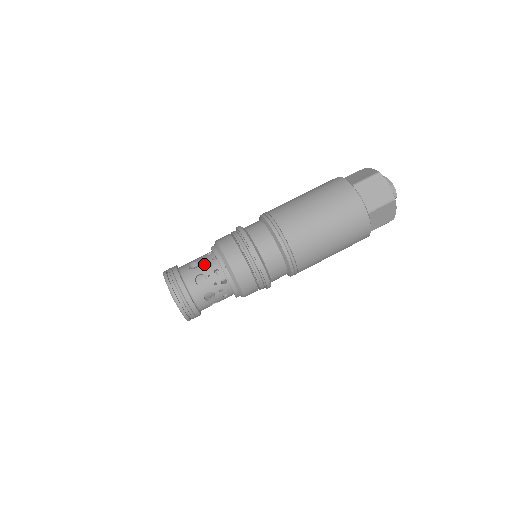
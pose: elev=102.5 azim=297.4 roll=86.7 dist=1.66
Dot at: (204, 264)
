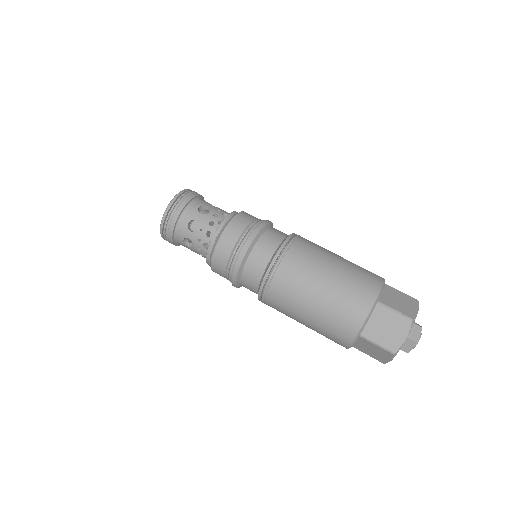
Dot at: (209, 218)
